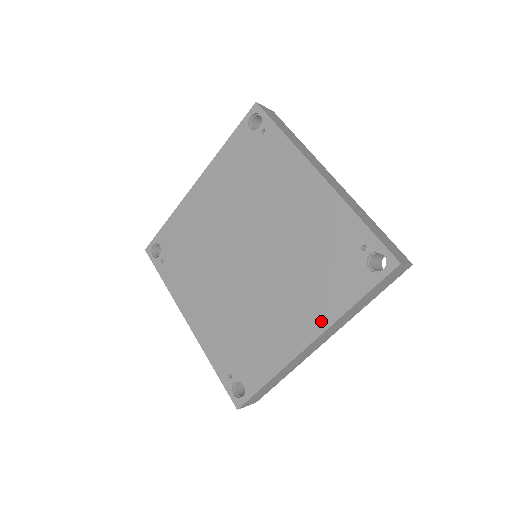
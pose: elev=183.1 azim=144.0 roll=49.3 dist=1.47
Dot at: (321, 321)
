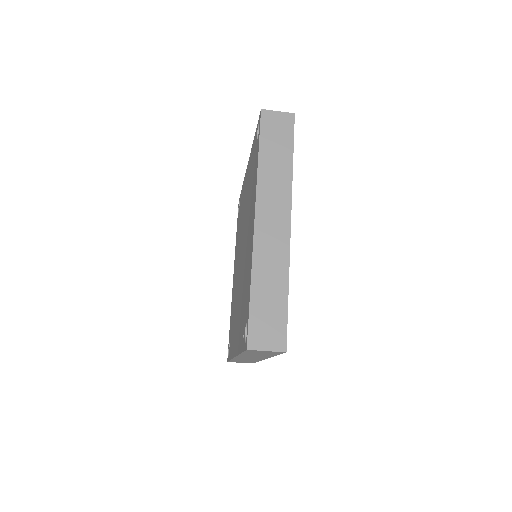
Dot at: (254, 199)
